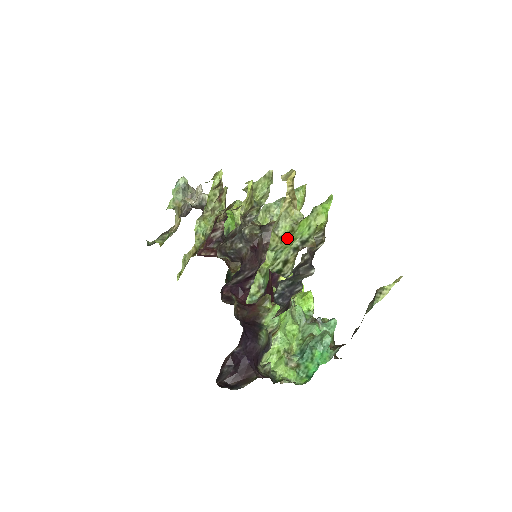
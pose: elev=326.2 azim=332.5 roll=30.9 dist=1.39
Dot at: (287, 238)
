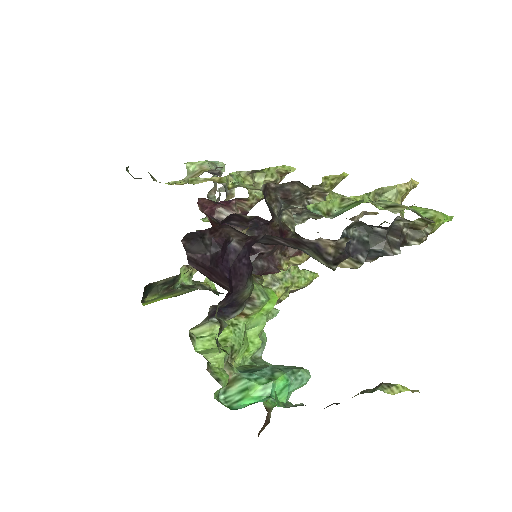
Dot at: (385, 209)
